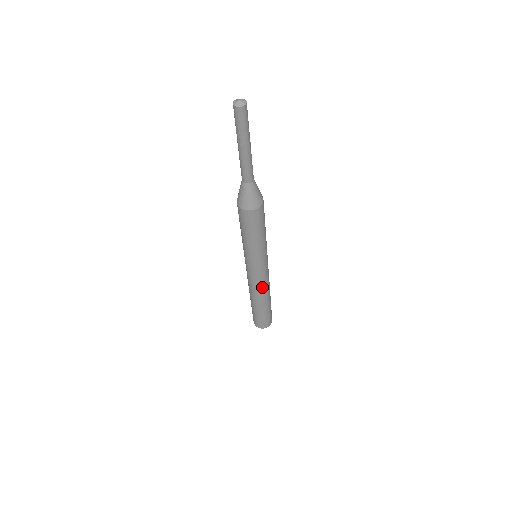
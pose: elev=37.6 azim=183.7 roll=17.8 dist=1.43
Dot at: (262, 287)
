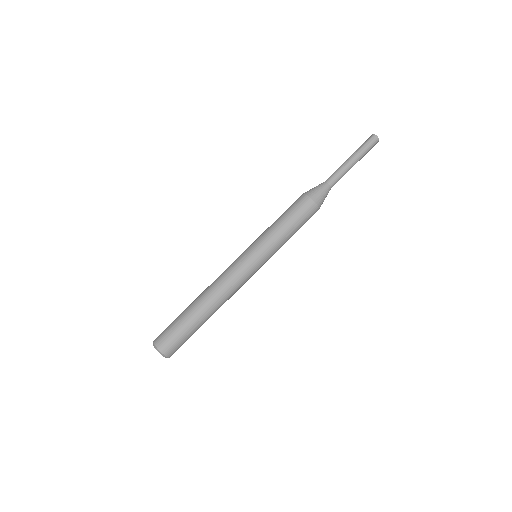
Dot at: (222, 280)
